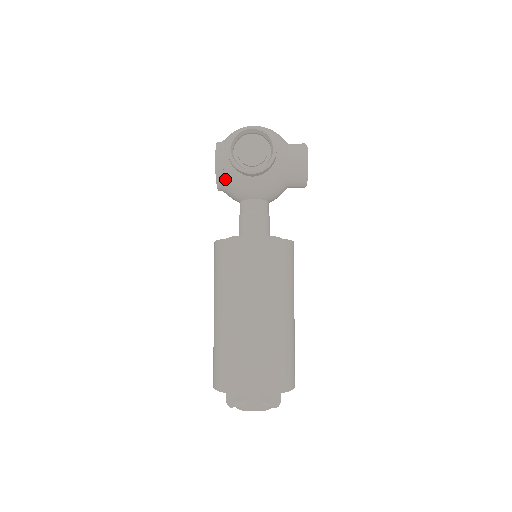
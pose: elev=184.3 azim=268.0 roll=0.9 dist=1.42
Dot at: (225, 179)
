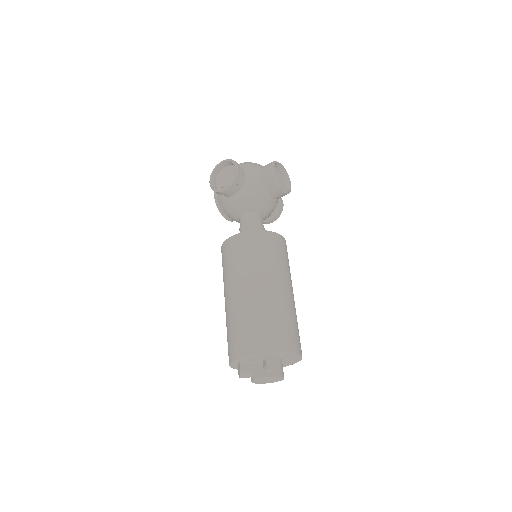
Dot at: (222, 207)
